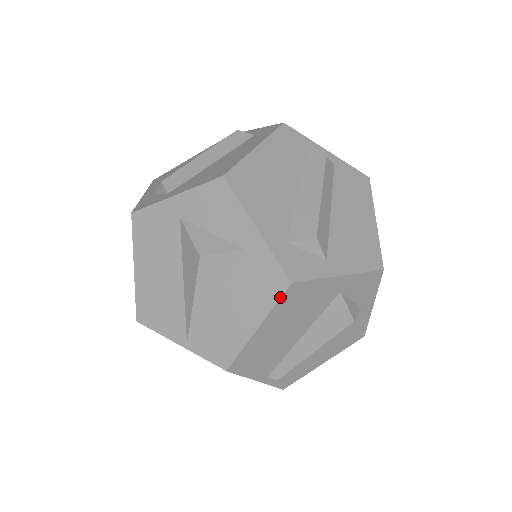
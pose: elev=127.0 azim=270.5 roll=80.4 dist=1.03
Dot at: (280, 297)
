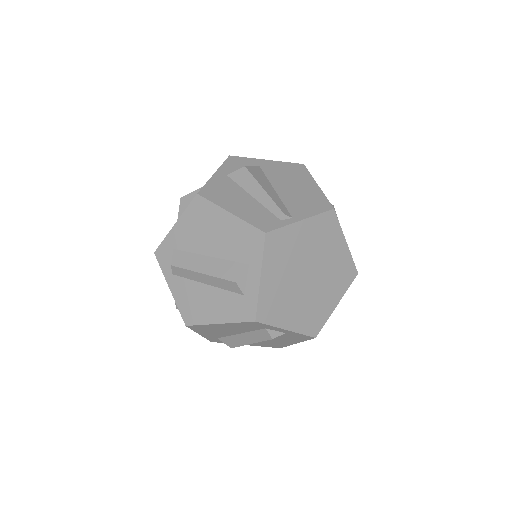
Dot at: occluded
